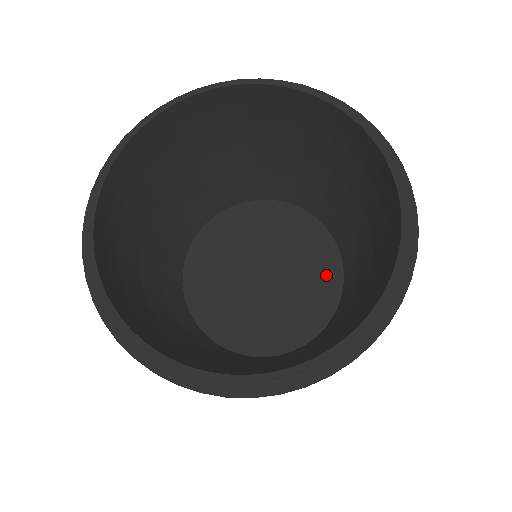
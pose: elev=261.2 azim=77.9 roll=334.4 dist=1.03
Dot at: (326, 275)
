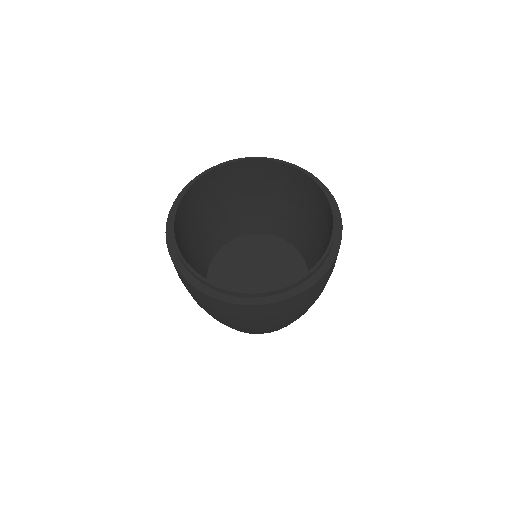
Dot at: occluded
